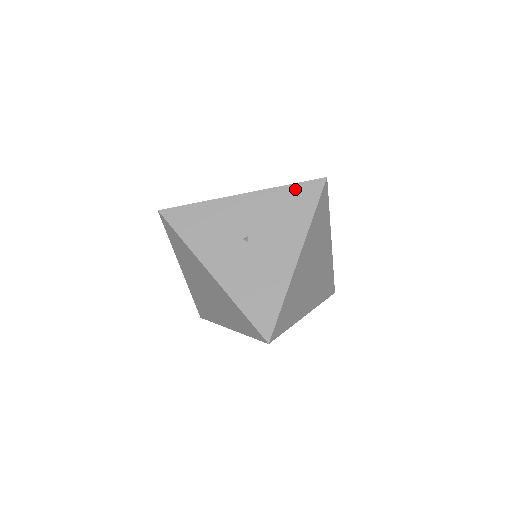
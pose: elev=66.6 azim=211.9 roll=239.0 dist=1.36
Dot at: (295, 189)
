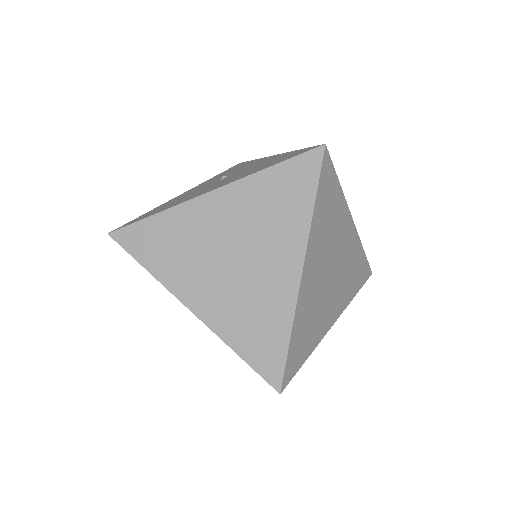
Dot at: (296, 152)
